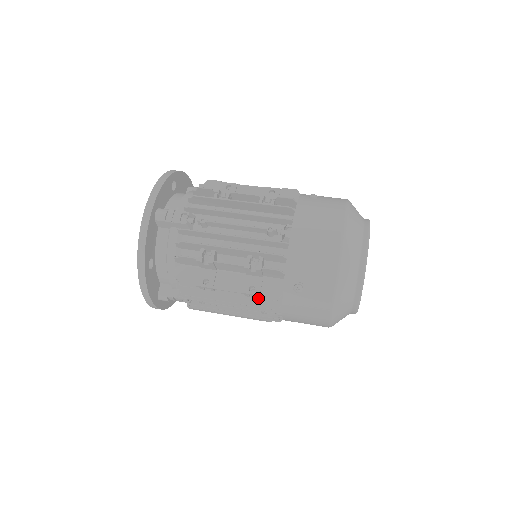
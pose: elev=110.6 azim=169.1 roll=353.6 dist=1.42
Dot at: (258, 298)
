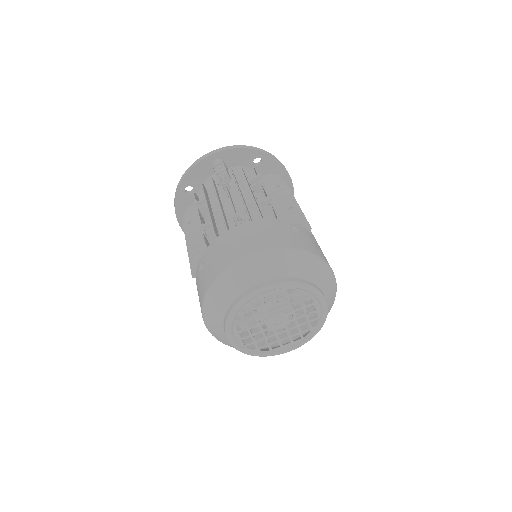
Dot at: occluded
